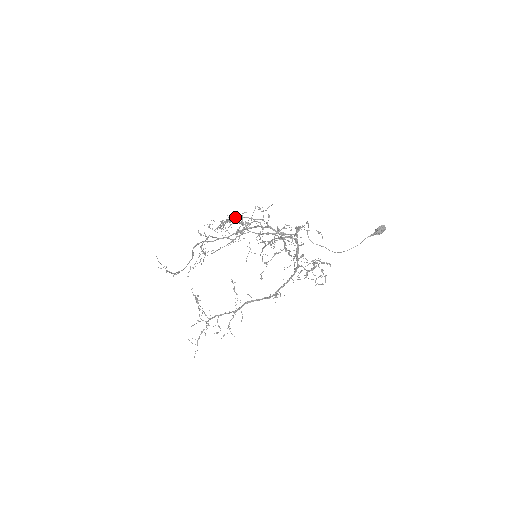
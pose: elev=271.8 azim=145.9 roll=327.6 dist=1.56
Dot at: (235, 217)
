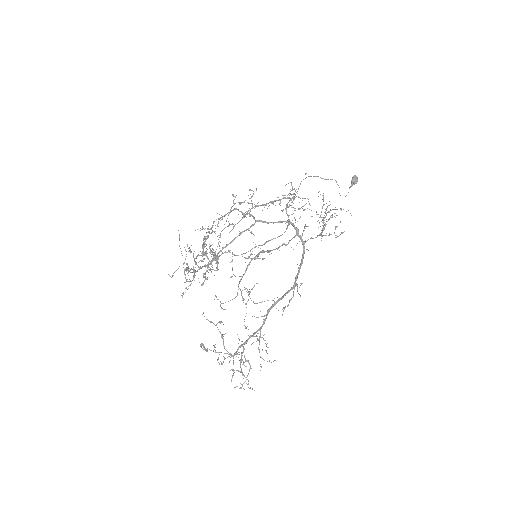
Dot at: occluded
